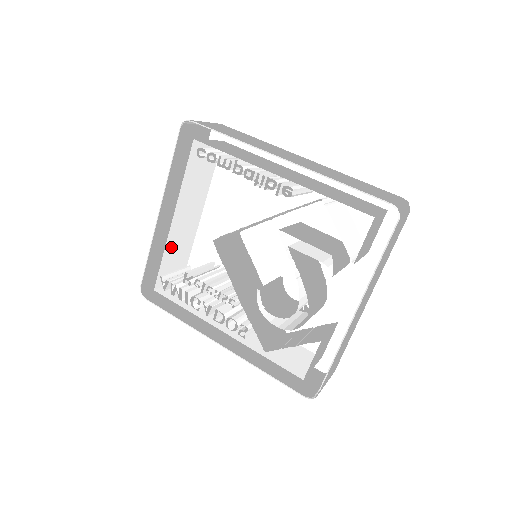
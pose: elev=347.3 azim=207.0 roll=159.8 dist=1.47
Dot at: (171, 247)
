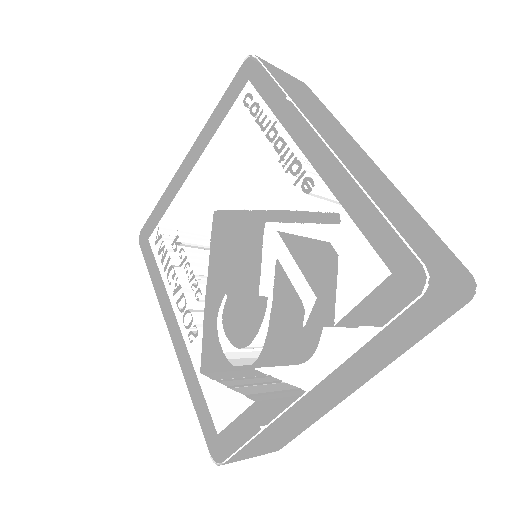
Dot at: (185, 201)
